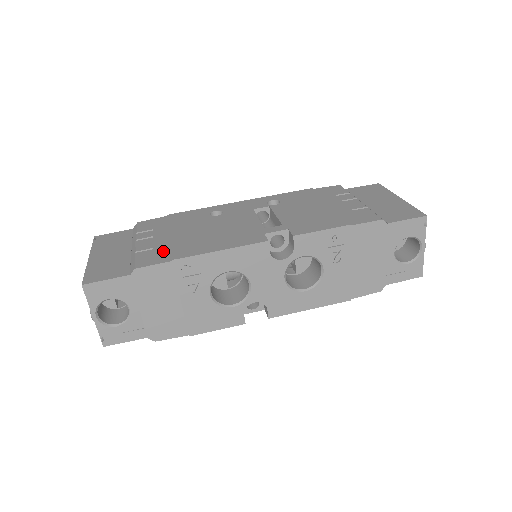
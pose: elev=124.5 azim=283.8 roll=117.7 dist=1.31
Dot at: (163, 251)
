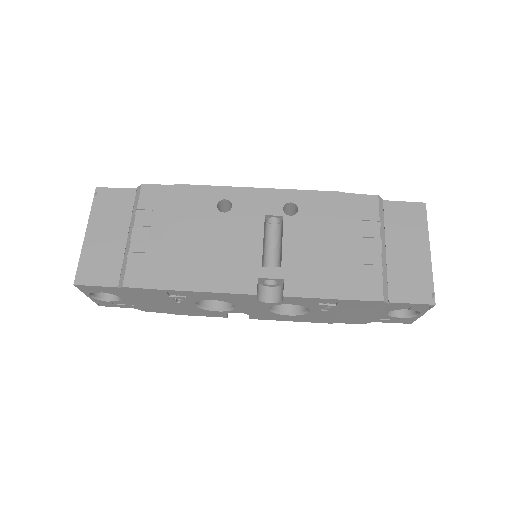
Dot at: (154, 265)
